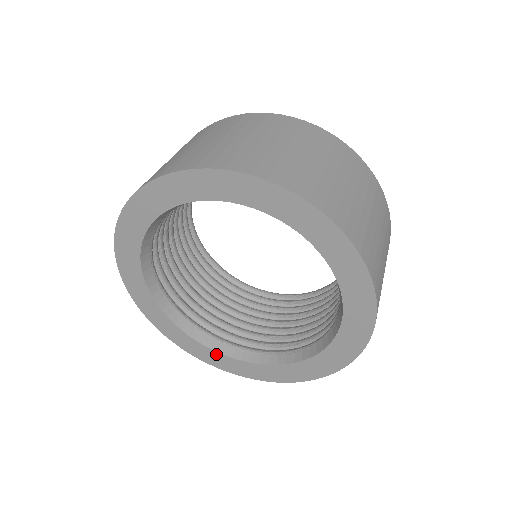
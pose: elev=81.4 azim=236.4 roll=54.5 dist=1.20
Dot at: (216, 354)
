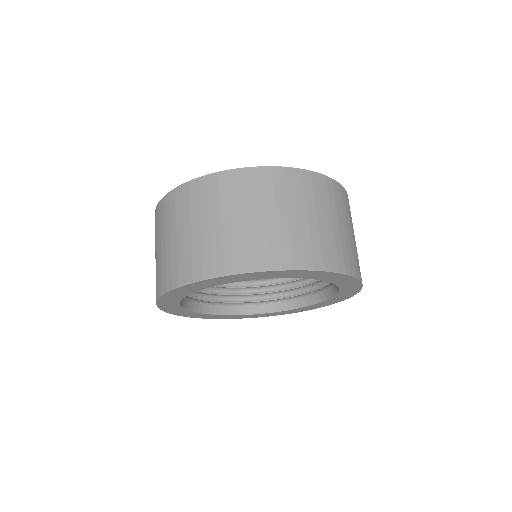
Dot at: (277, 313)
